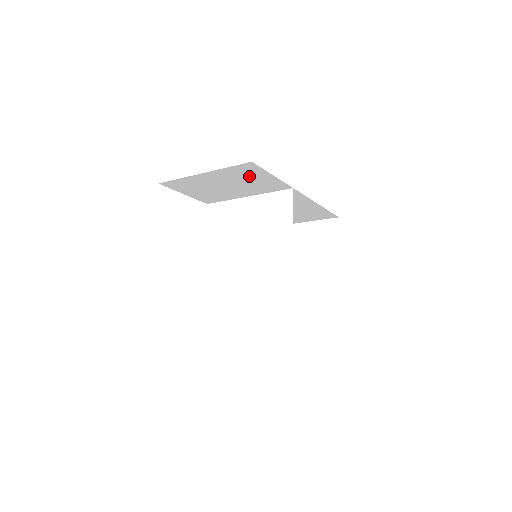
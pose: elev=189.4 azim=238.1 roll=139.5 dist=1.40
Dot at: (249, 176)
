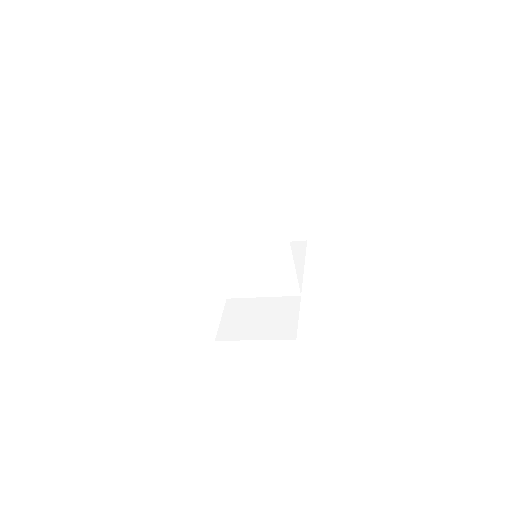
Dot at: occluded
